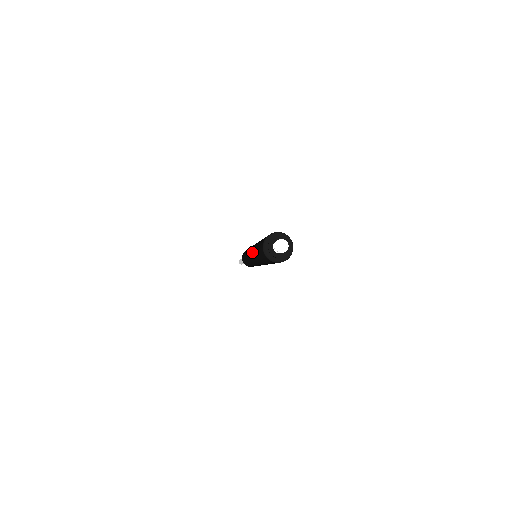
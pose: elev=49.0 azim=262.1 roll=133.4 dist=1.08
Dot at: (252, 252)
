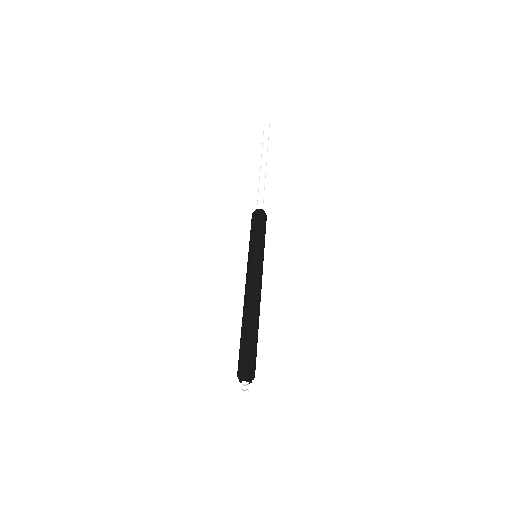
Dot at: occluded
